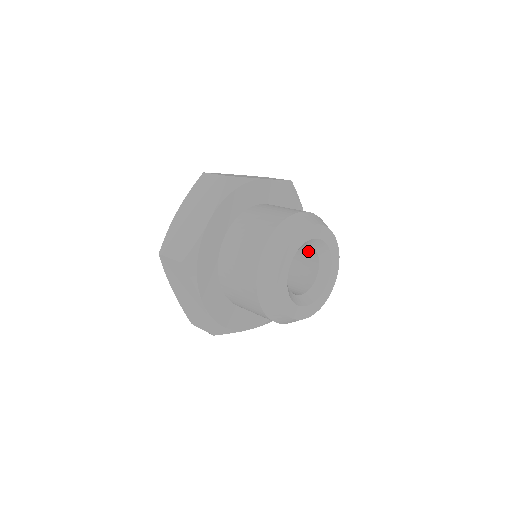
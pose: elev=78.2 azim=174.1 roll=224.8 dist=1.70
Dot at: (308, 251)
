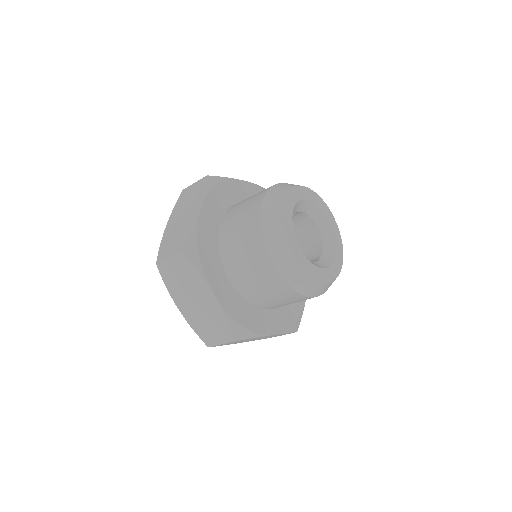
Dot at: occluded
